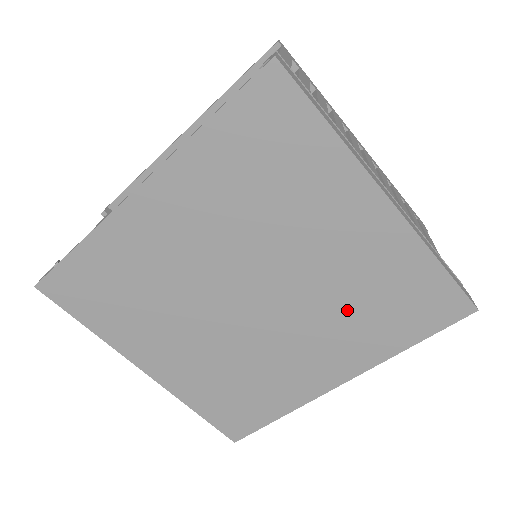
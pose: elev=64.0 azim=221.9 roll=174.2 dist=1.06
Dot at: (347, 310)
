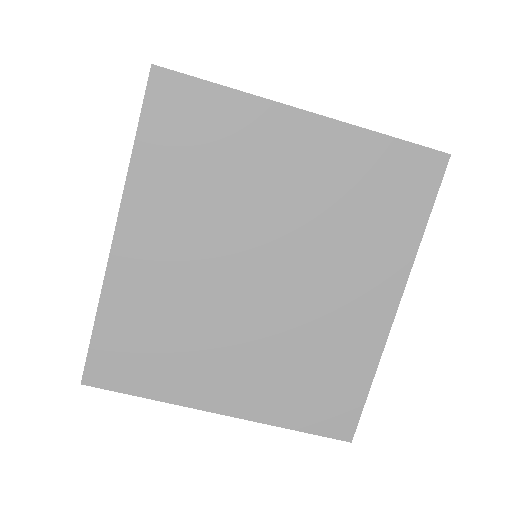
Dot at: (347, 228)
